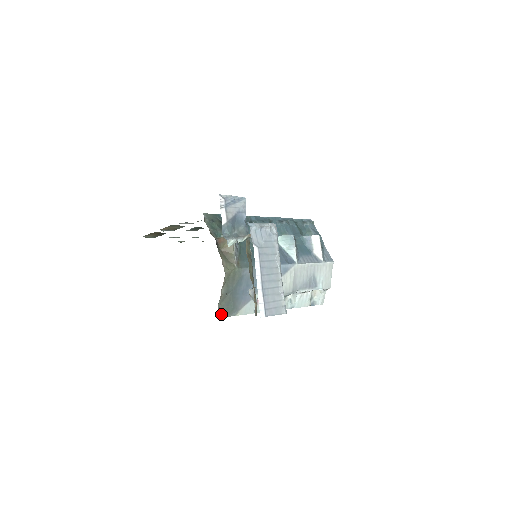
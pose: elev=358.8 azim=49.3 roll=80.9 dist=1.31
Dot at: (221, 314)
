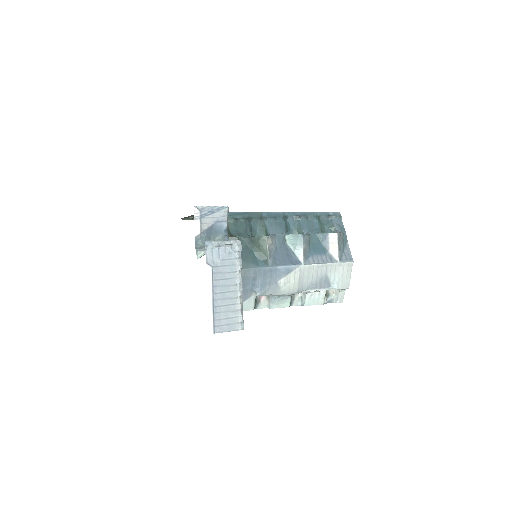
Dot at: occluded
